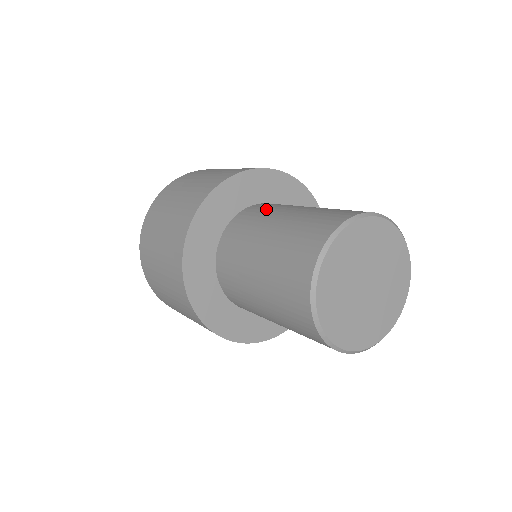
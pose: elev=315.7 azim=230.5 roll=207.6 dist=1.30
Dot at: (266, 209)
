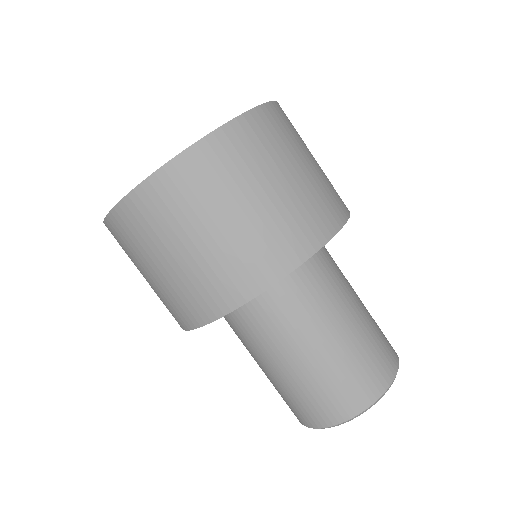
Dot at: (286, 314)
